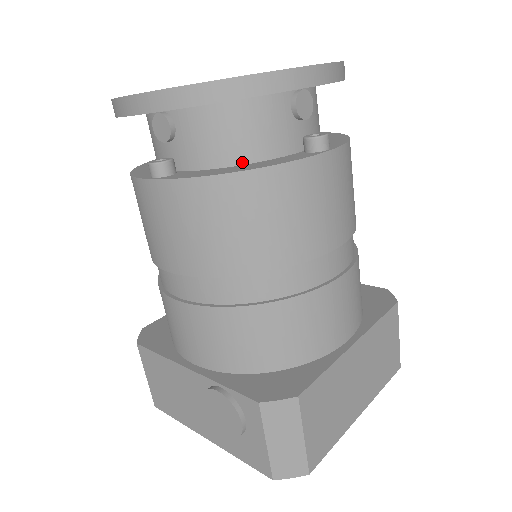
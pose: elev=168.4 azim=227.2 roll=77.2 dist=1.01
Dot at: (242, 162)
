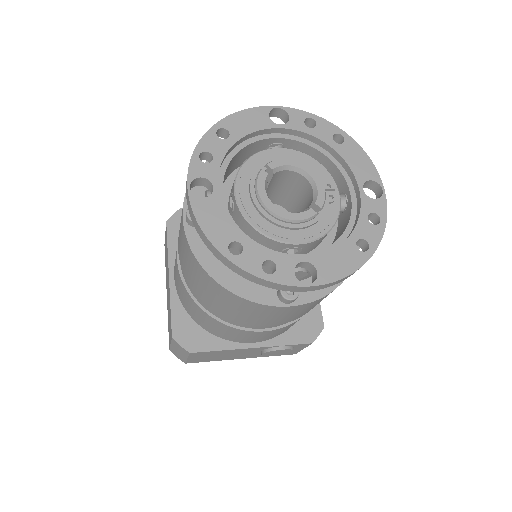
Dot at: occluded
